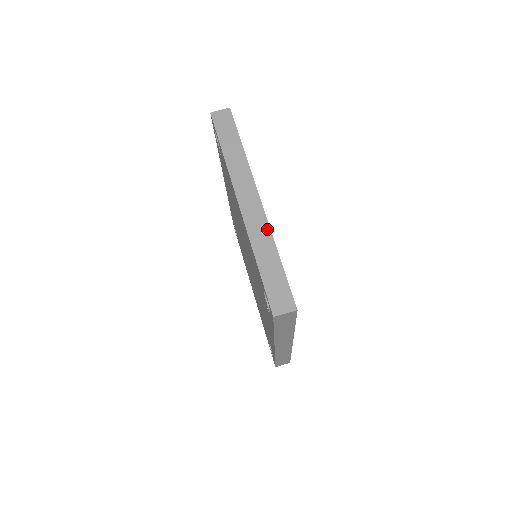
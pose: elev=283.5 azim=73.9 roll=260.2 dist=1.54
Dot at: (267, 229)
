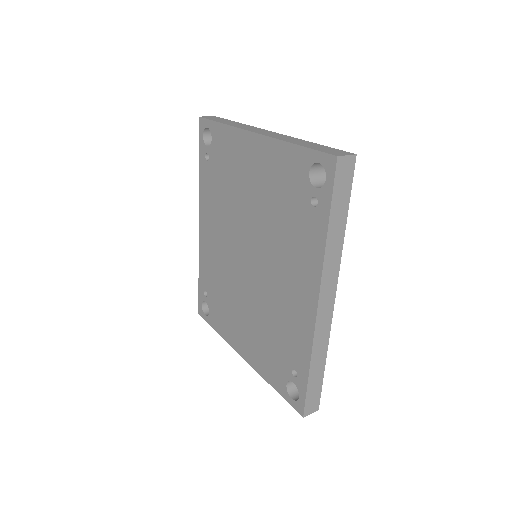
Dot at: (291, 137)
